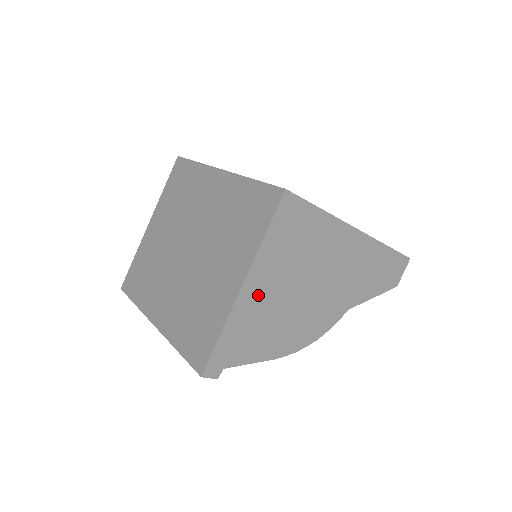
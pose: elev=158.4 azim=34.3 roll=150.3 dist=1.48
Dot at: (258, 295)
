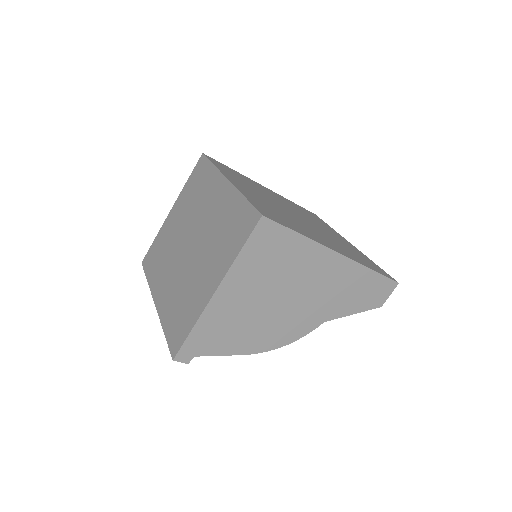
Dot at: (230, 301)
